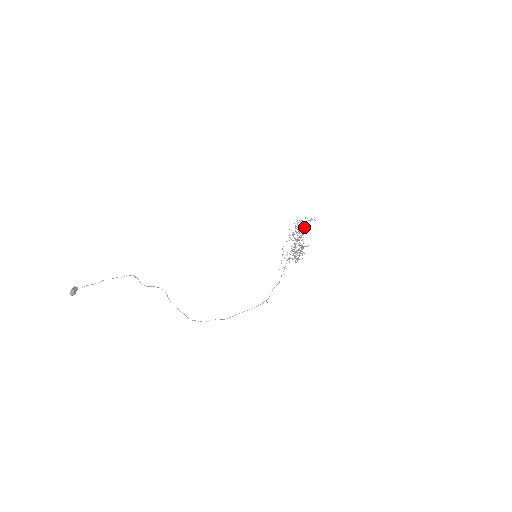
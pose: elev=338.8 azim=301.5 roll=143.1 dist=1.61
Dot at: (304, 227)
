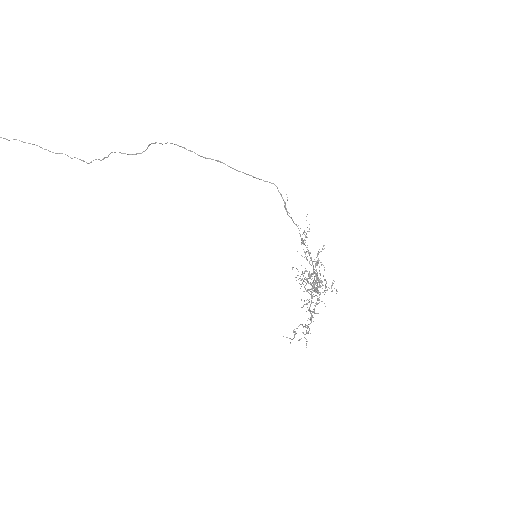
Dot at: (325, 280)
